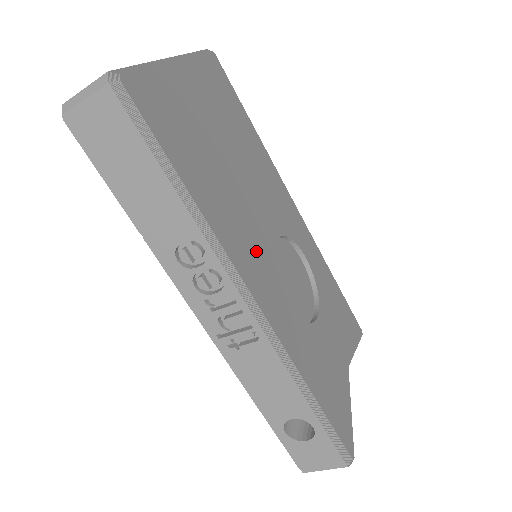
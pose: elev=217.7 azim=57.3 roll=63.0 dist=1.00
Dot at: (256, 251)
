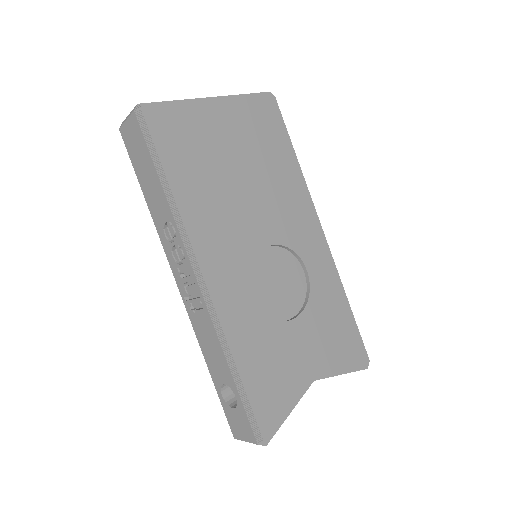
Dot at: (230, 245)
